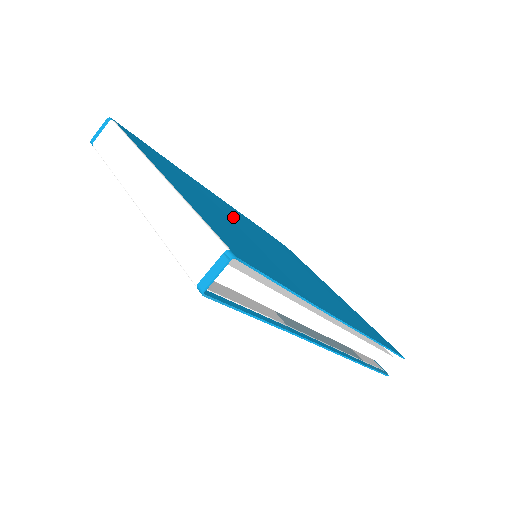
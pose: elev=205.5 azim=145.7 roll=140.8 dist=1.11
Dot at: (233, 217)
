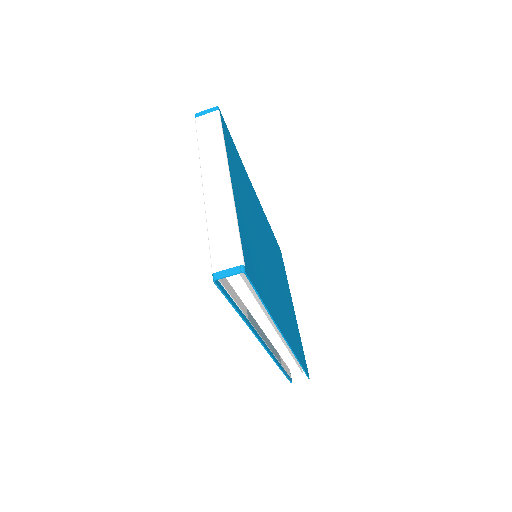
Dot at: (257, 221)
